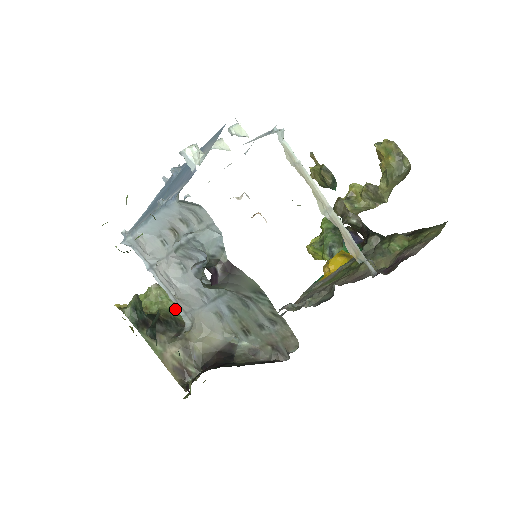
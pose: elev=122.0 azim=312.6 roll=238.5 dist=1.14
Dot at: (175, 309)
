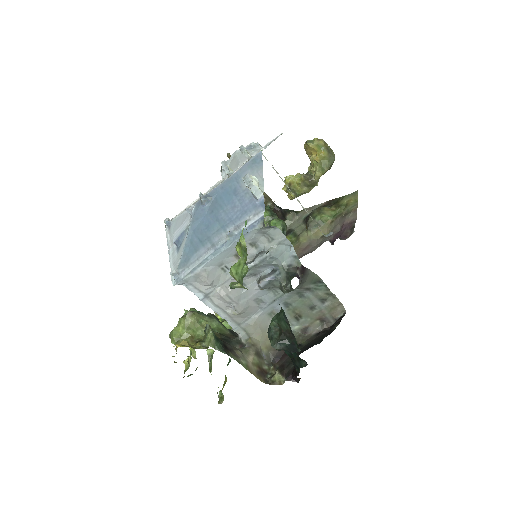
Dot at: (216, 327)
